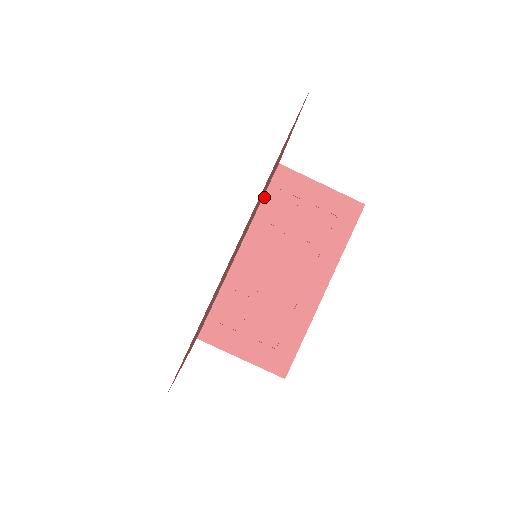
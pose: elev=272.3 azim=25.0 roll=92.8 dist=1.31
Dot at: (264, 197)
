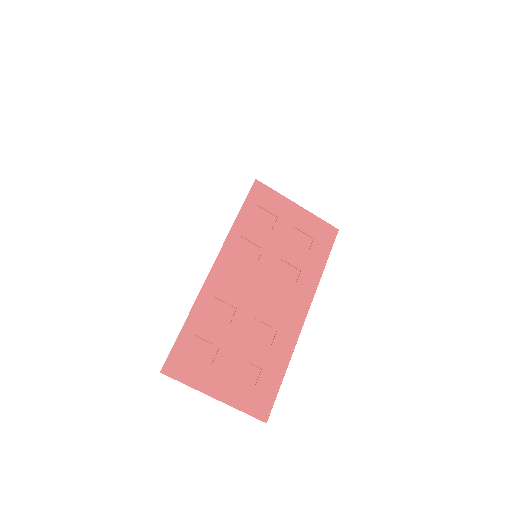
Dot at: (240, 211)
